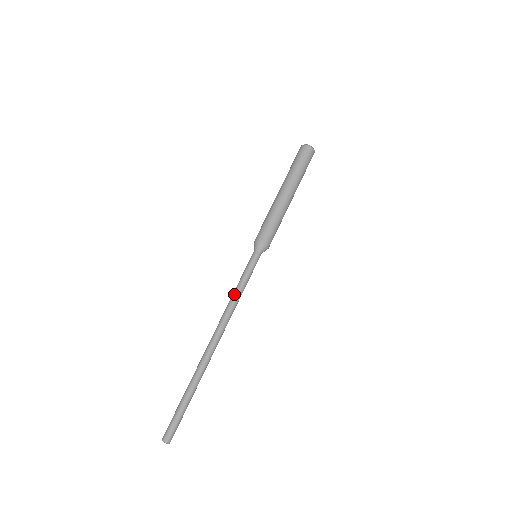
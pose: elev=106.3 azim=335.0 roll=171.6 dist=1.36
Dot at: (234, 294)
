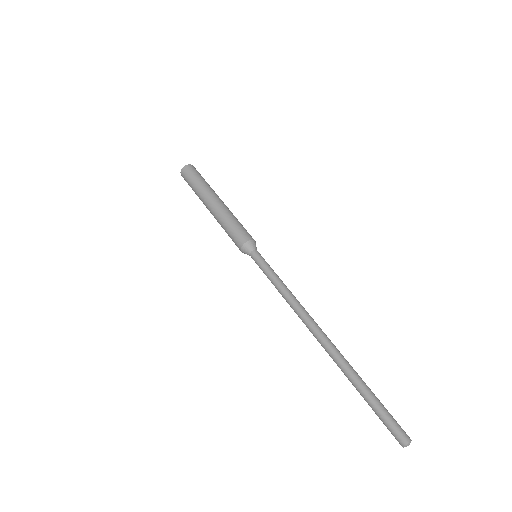
Dot at: (282, 291)
